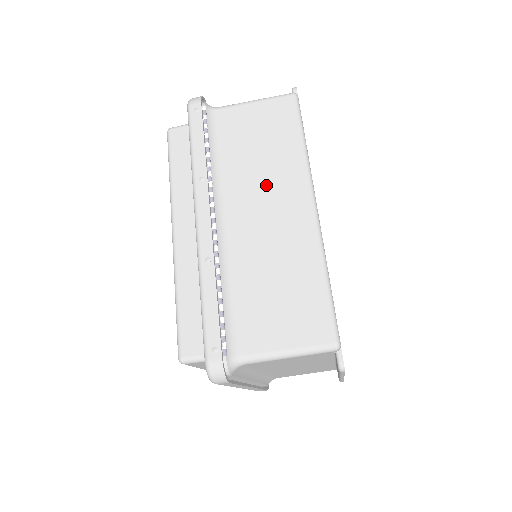
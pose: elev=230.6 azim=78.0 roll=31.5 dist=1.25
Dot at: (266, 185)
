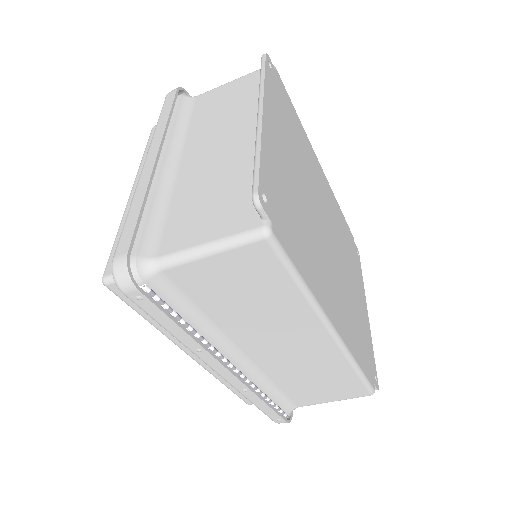
Dot at: (271, 328)
